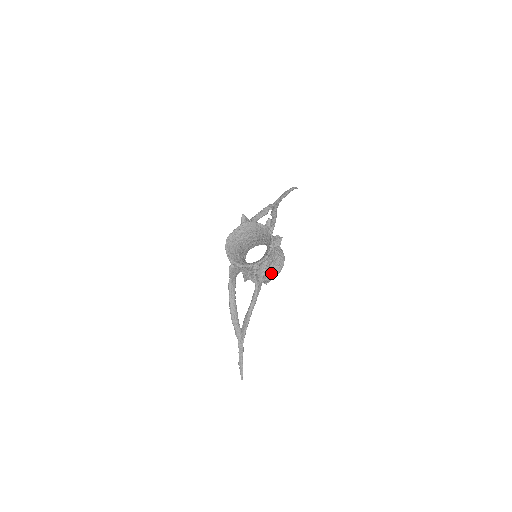
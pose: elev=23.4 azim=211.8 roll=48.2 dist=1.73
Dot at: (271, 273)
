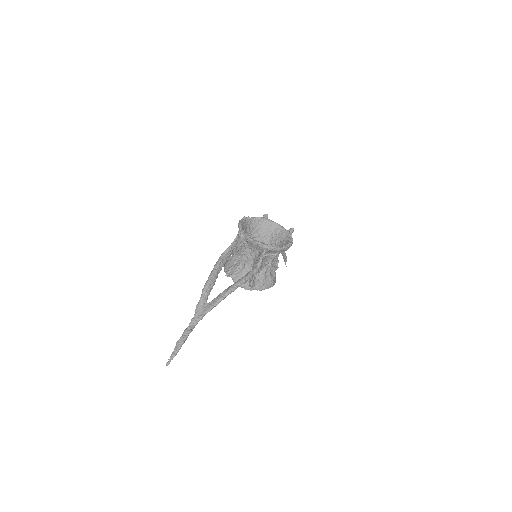
Dot at: (260, 282)
